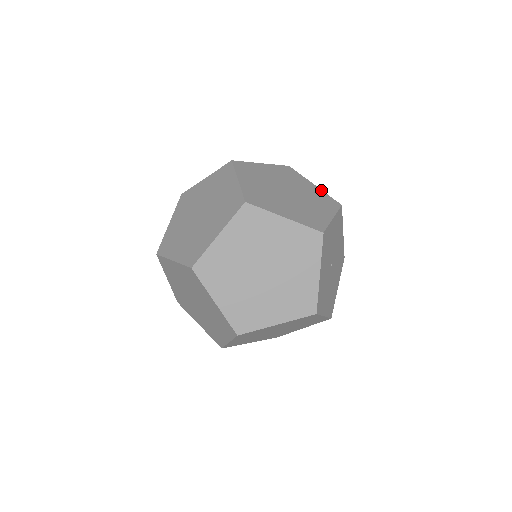
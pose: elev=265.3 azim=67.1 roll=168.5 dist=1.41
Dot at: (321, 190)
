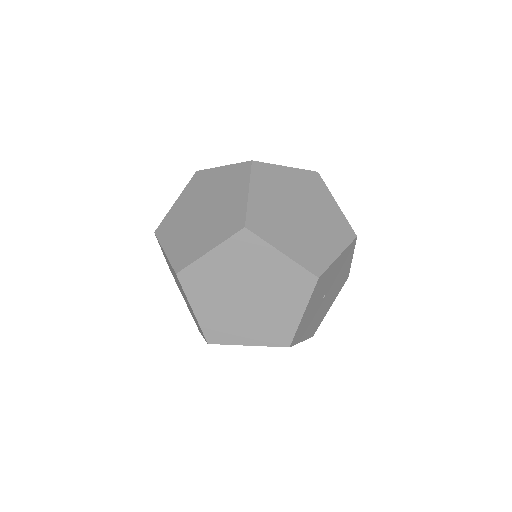
Dot at: (341, 212)
